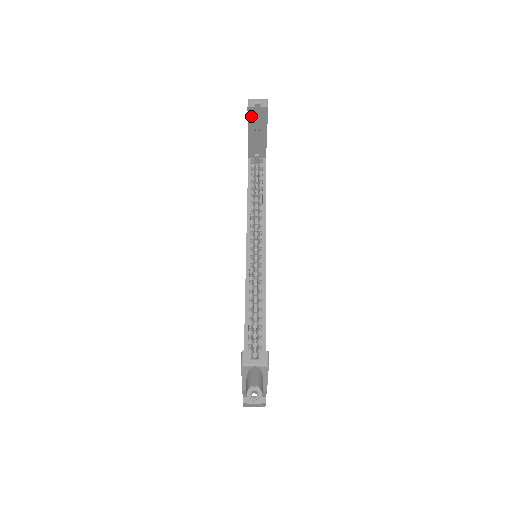
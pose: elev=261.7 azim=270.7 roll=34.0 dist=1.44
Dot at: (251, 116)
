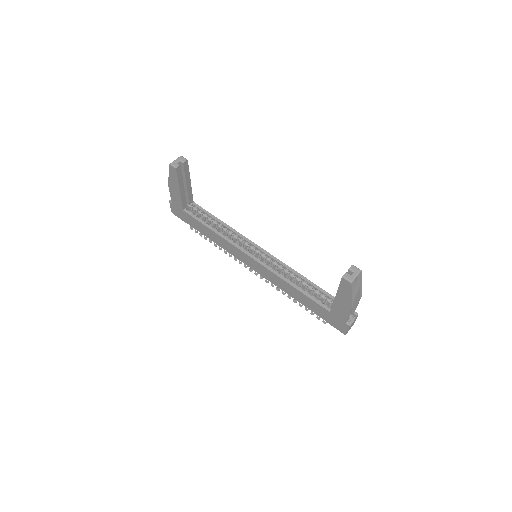
Dot at: (179, 174)
